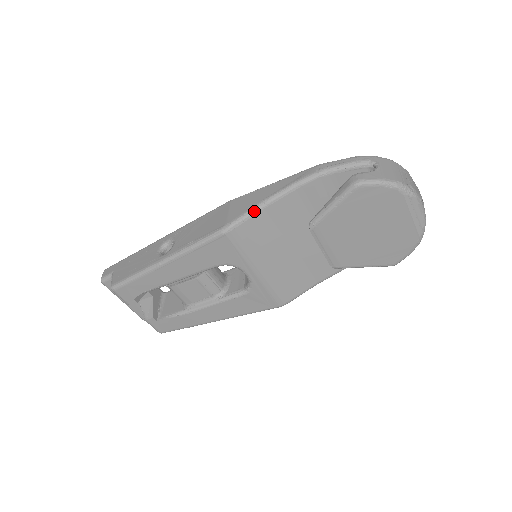
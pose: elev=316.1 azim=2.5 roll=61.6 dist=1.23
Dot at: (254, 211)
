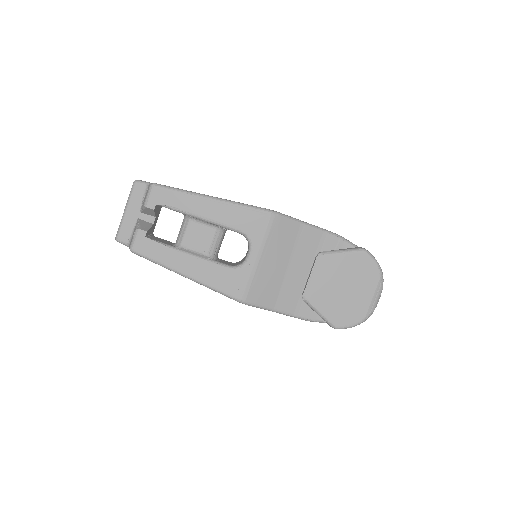
Dot at: (295, 220)
